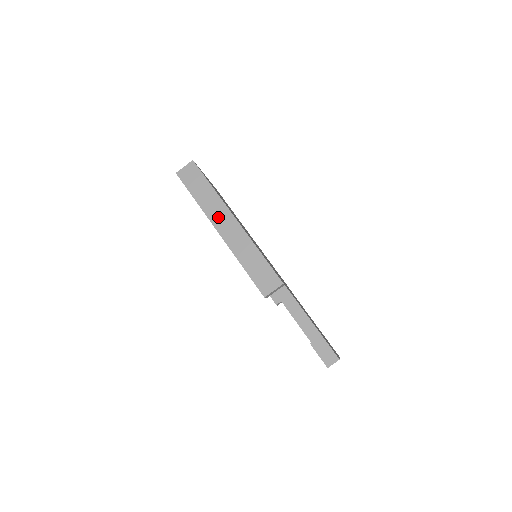
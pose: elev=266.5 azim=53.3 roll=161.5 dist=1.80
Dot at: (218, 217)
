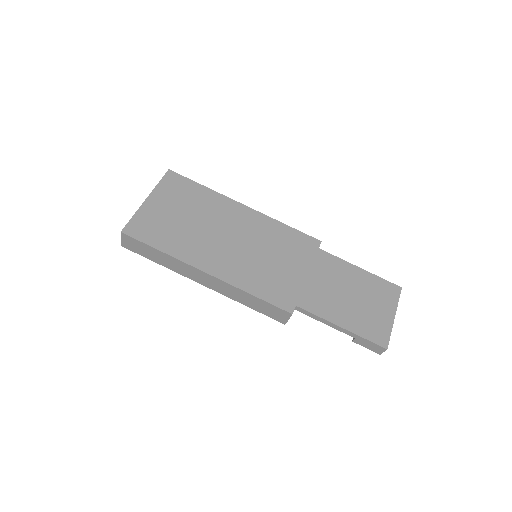
Dot at: (191, 274)
